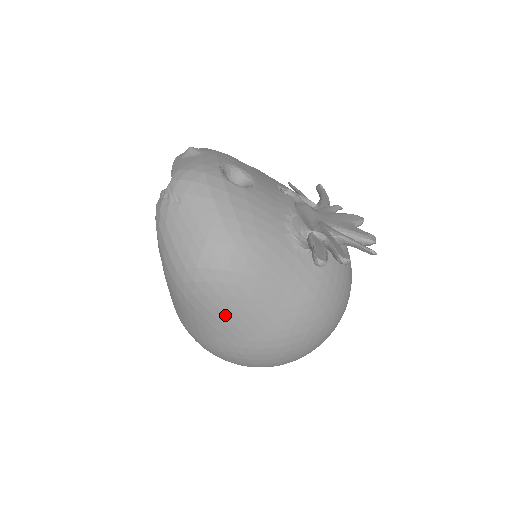
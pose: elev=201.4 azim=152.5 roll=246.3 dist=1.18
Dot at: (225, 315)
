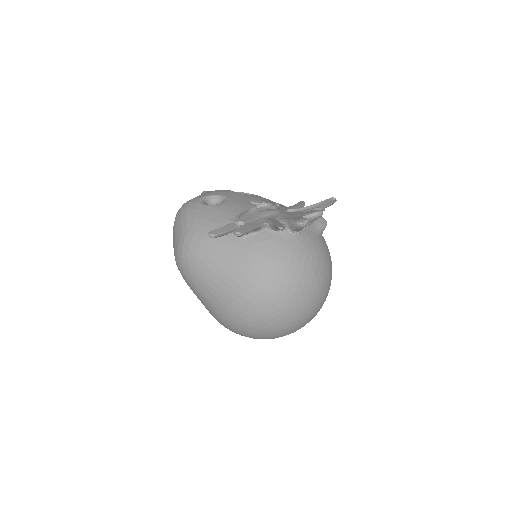
Dot at: (199, 288)
